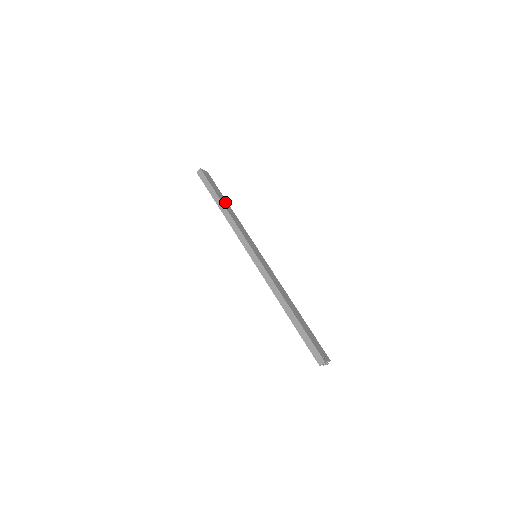
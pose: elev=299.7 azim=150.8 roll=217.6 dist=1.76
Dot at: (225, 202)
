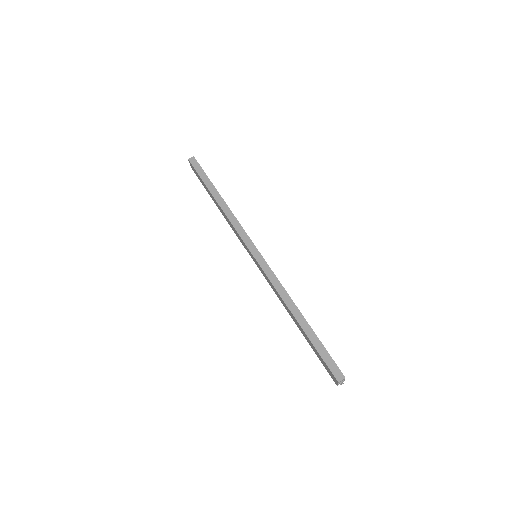
Dot at: occluded
